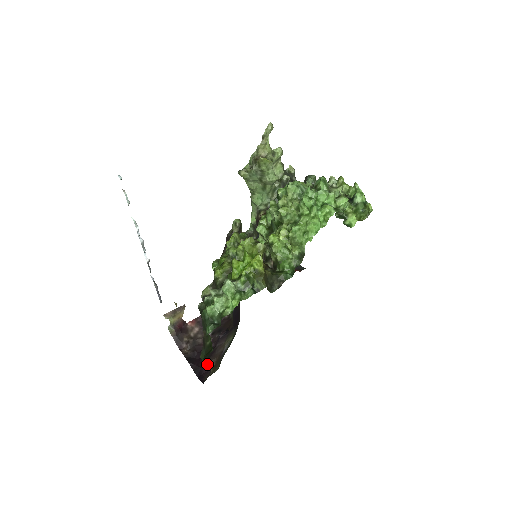
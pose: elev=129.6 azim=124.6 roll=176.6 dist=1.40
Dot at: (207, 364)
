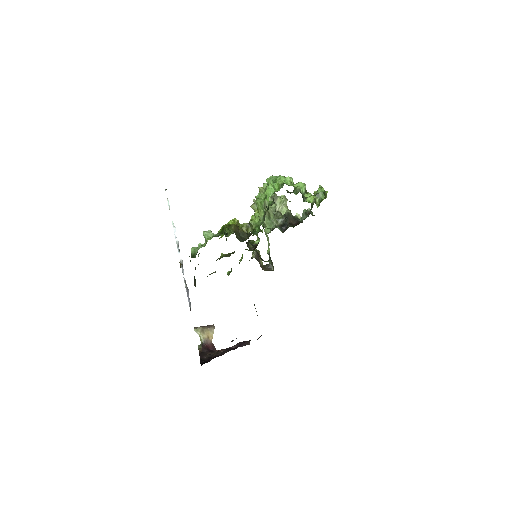
Dot at: (212, 357)
